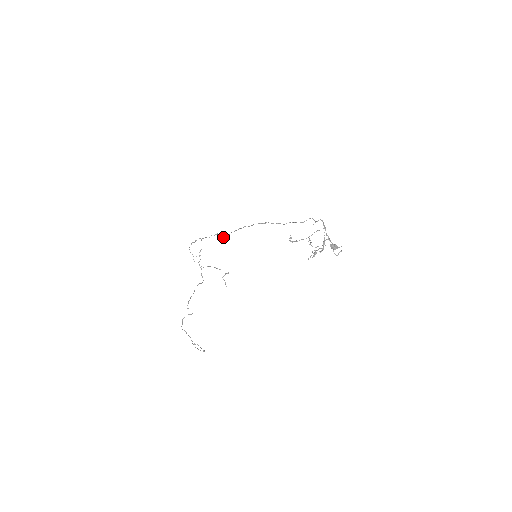
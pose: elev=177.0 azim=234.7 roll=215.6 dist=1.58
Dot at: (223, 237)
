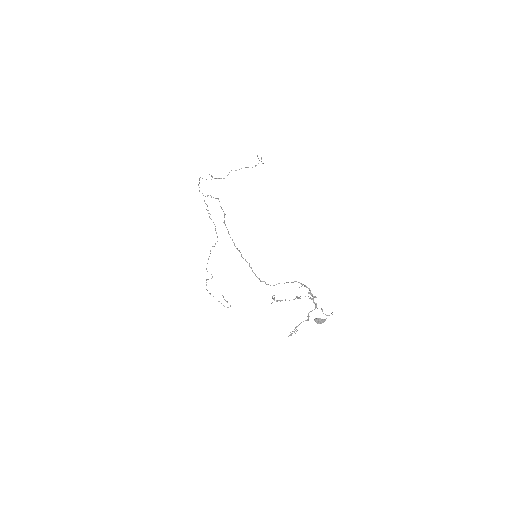
Dot at: occluded
